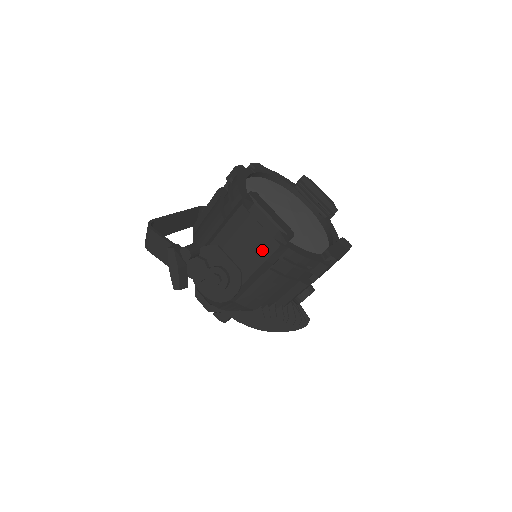
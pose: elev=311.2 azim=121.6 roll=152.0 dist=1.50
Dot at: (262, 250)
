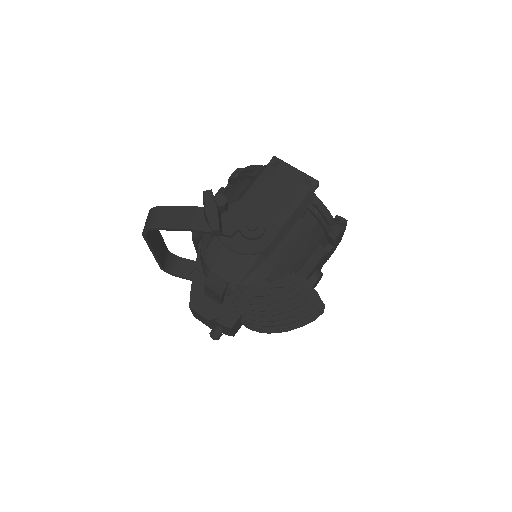
Dot at: (295, 195)
